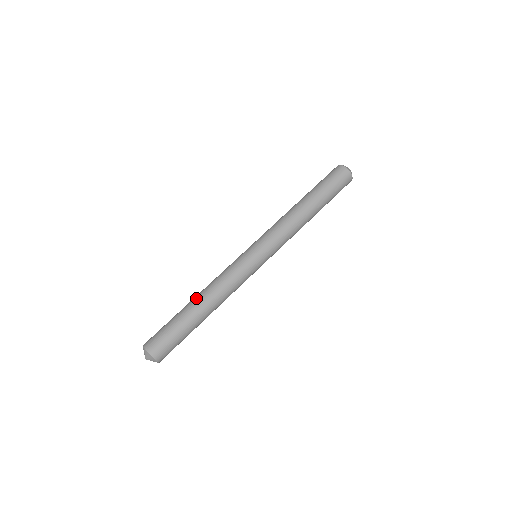
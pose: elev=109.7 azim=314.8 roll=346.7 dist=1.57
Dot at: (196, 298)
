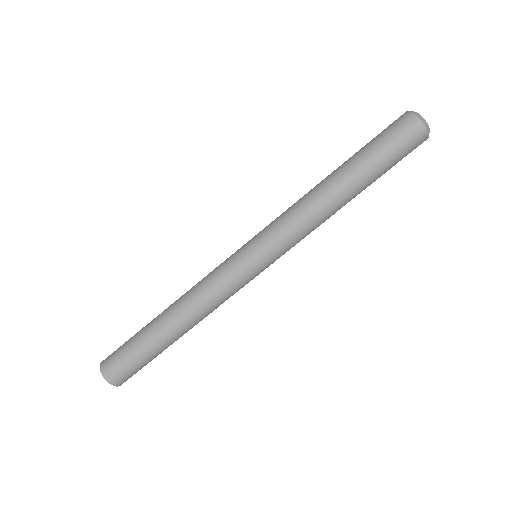
Dot at: (166, 309)
